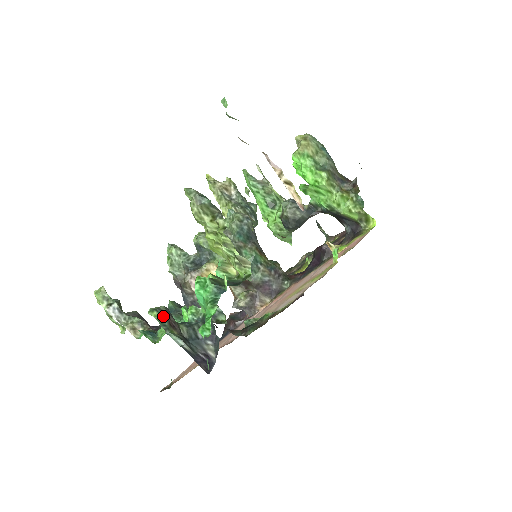
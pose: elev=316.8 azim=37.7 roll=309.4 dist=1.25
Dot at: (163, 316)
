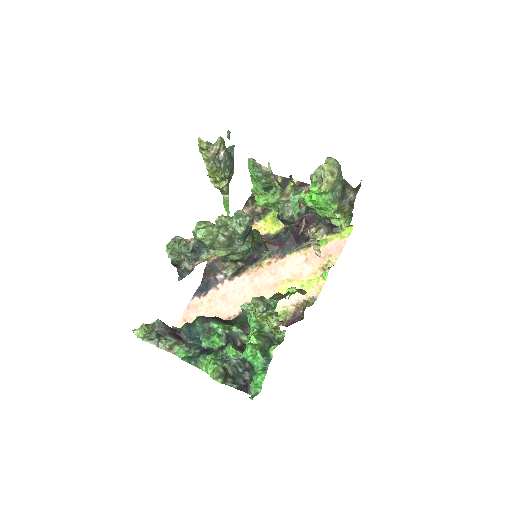
Dot at: (224, 378)
